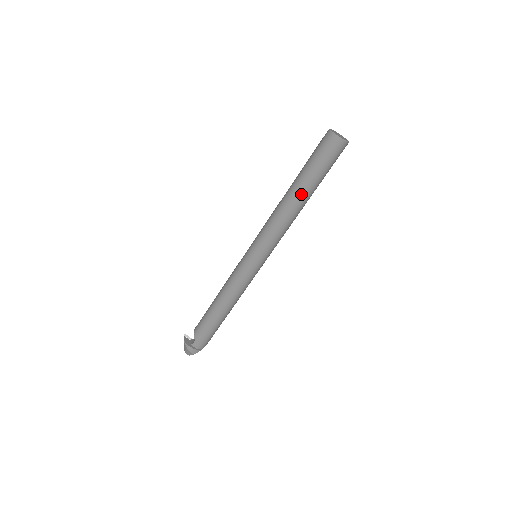
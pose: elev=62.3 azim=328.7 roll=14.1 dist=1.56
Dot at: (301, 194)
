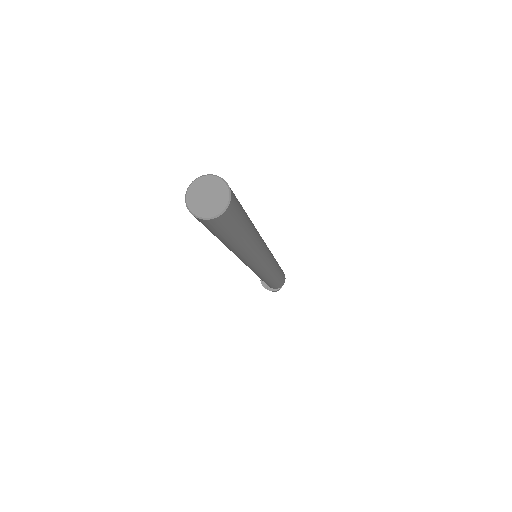
Dot at: (232, 247)
